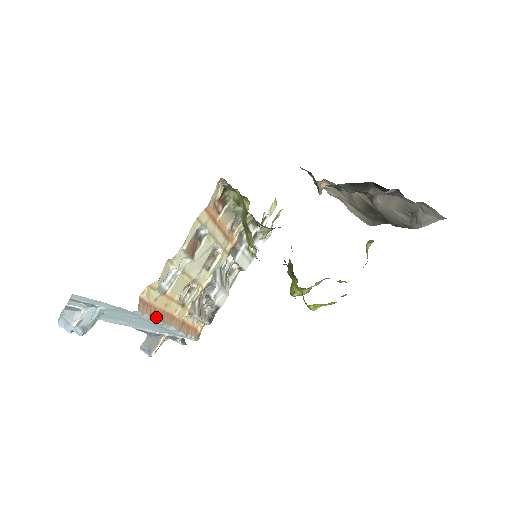
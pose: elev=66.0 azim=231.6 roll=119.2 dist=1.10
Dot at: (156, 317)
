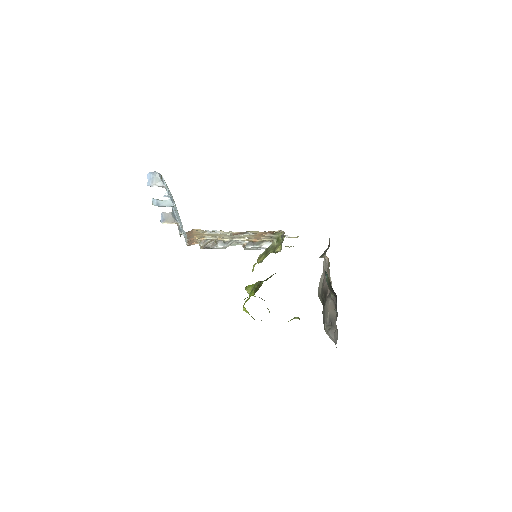
Dot at: (188, 235)
